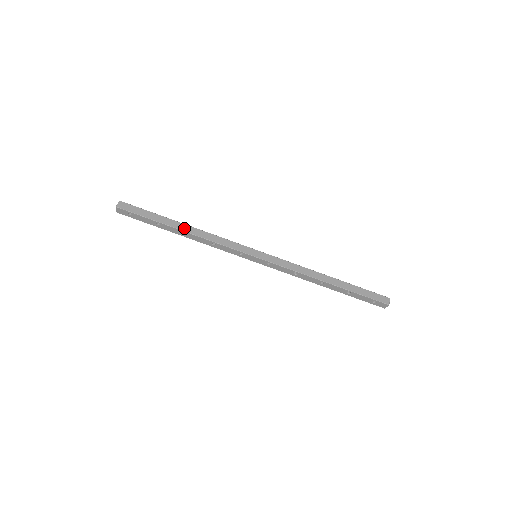
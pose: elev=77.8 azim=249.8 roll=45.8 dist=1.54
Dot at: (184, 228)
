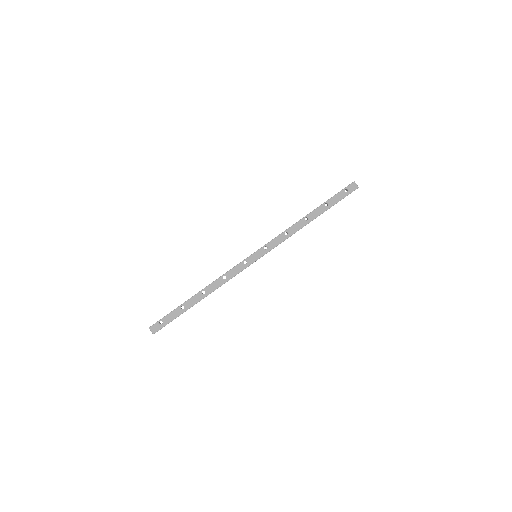
Dot at: (199, 292)
